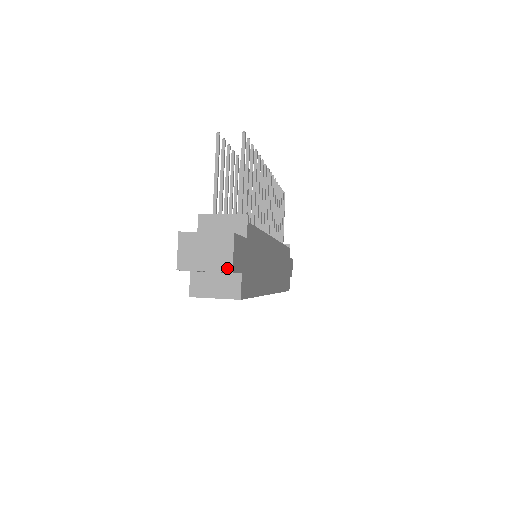
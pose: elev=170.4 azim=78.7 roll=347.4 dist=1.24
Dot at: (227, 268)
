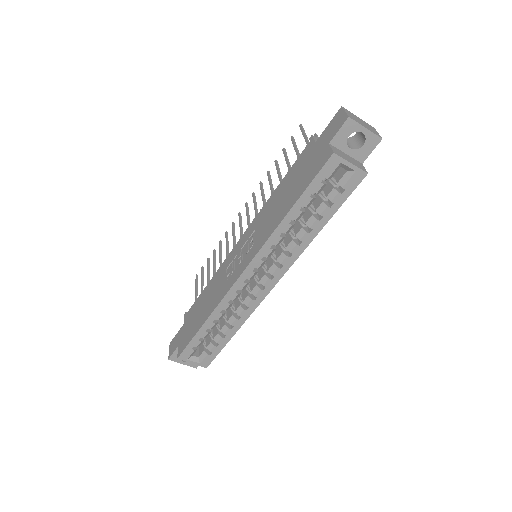
Dot at: (378, 135)
